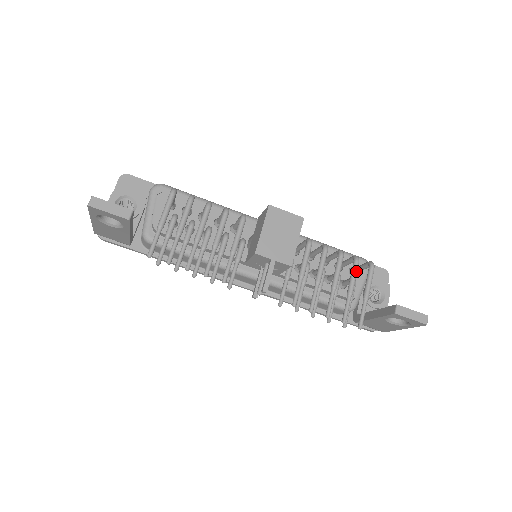
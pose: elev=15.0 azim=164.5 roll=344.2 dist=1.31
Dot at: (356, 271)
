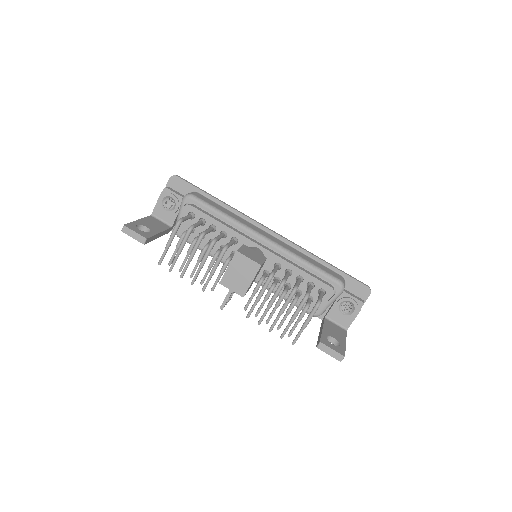
Dot at: (301, 307)
